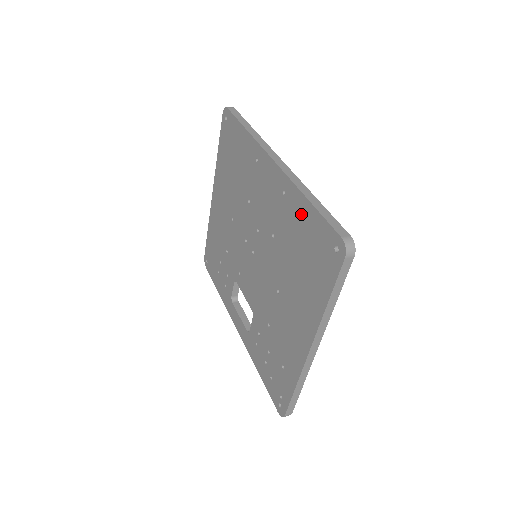
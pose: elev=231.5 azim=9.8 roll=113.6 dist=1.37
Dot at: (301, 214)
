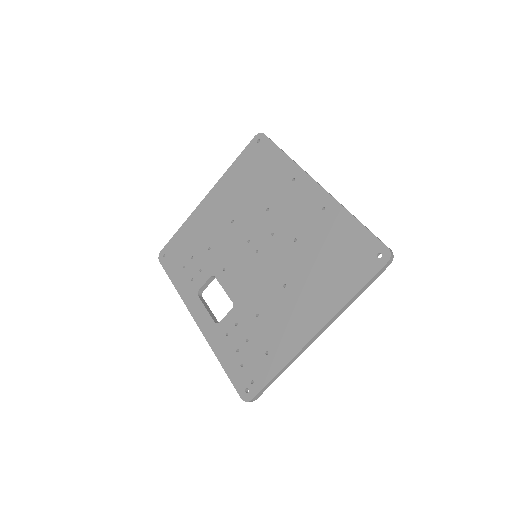
Dot at: (342, 227)
